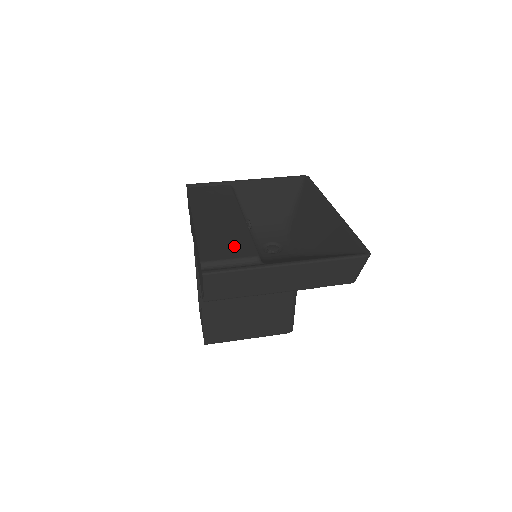
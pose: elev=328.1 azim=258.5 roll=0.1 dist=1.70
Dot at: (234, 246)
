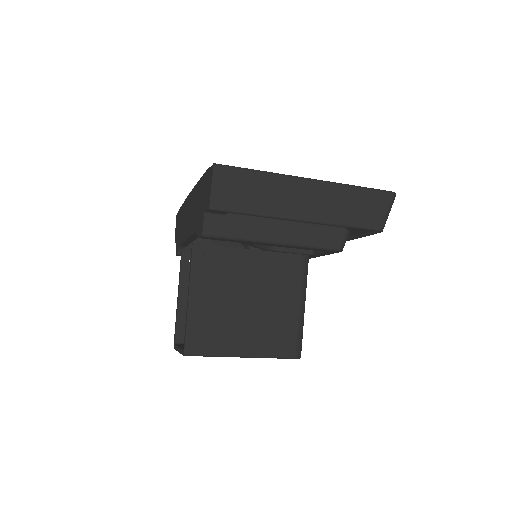
Dot at: occluded
